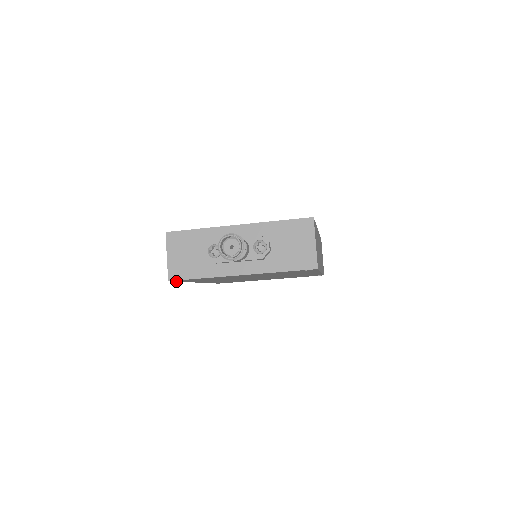
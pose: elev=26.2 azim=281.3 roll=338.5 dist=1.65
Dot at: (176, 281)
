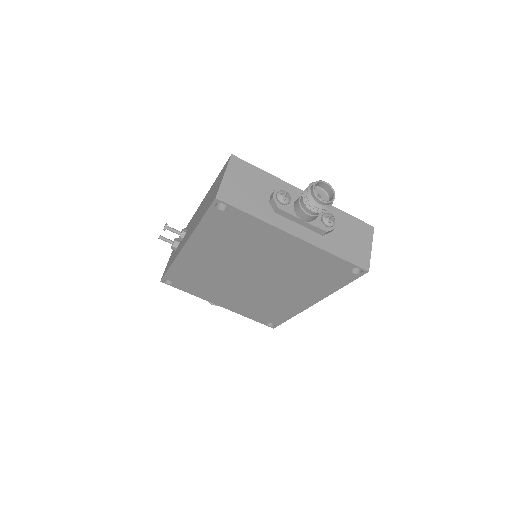
Dot at: (208, 210)
